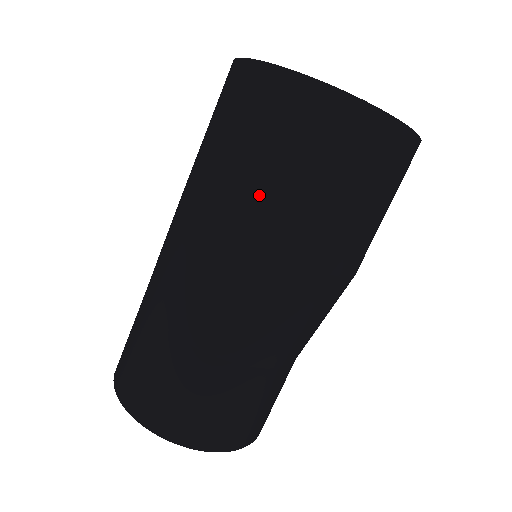
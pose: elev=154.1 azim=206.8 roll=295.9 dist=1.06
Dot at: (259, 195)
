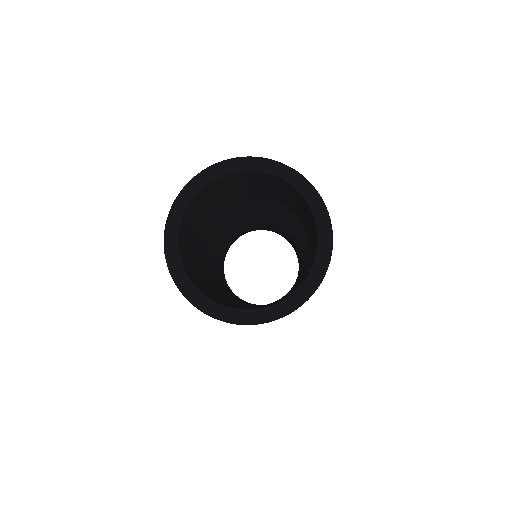
Dot at: occluded
